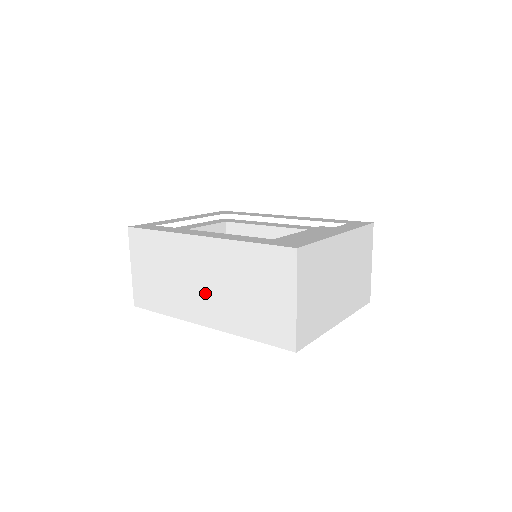
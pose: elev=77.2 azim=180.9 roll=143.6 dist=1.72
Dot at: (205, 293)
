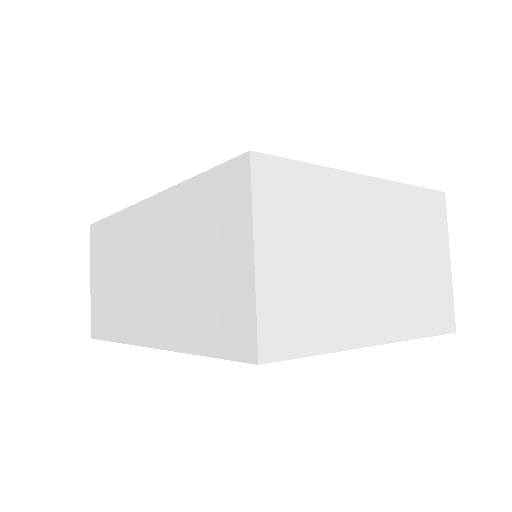
Dot at: (150, 289)
